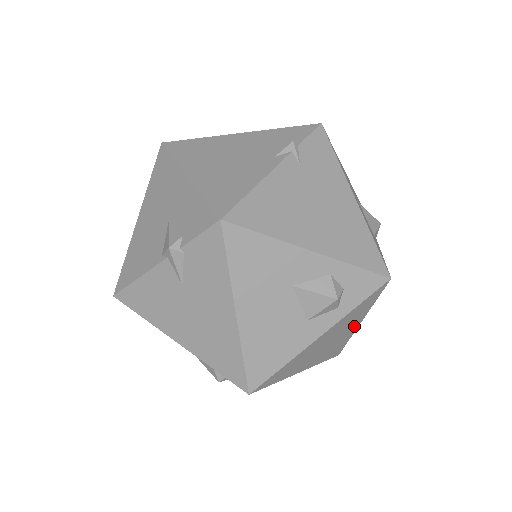
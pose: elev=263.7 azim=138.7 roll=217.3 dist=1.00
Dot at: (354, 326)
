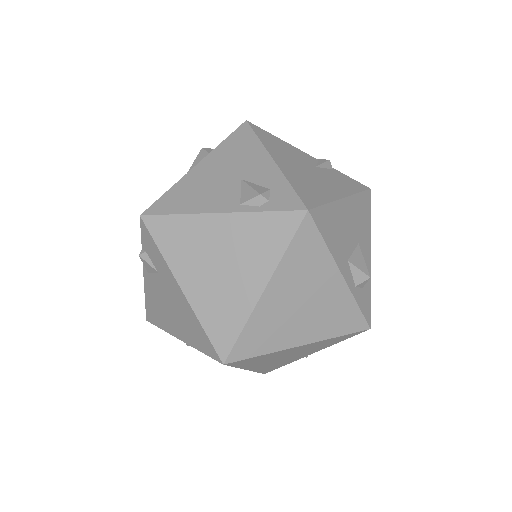
Dot at: (303, 337)
